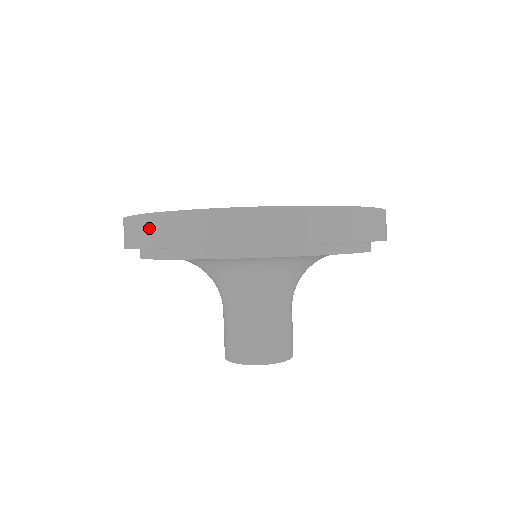
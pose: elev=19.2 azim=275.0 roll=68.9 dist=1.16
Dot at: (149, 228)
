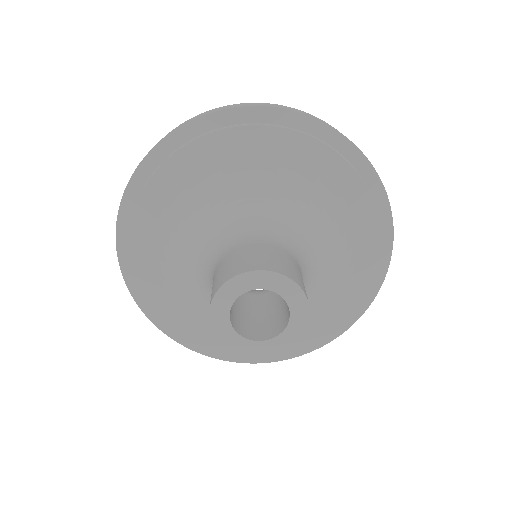
Dot at: (208, 112)
